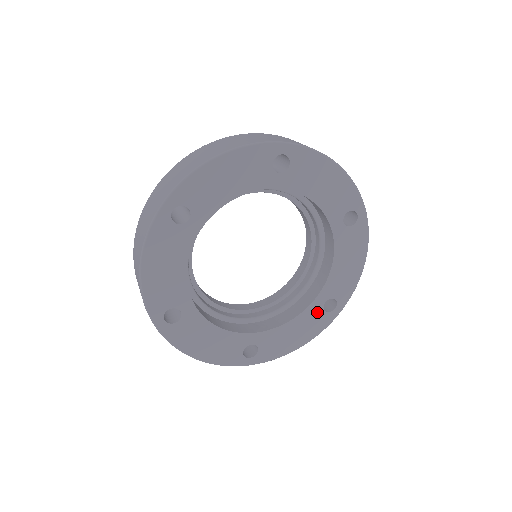
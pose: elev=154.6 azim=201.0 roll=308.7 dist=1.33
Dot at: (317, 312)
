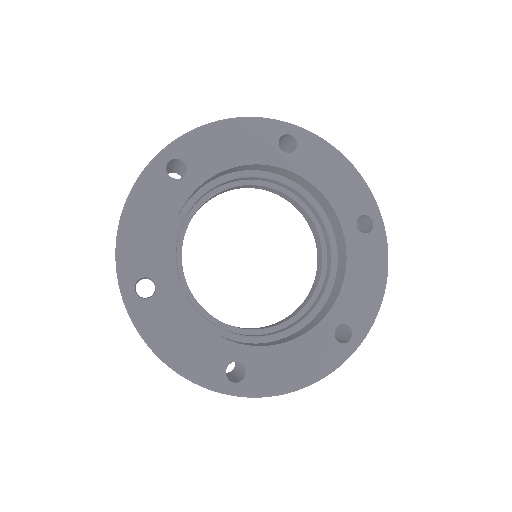
Dot at: (326, 339)
